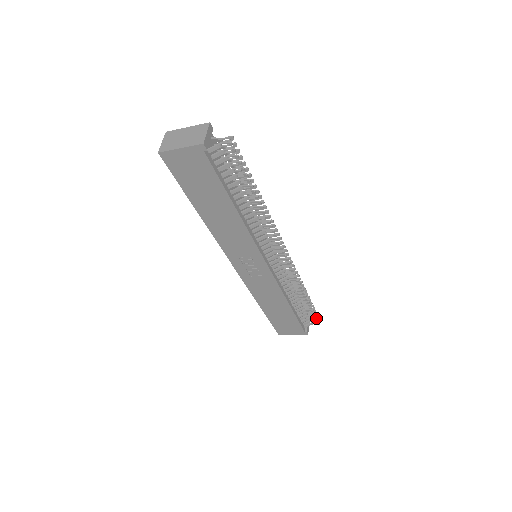
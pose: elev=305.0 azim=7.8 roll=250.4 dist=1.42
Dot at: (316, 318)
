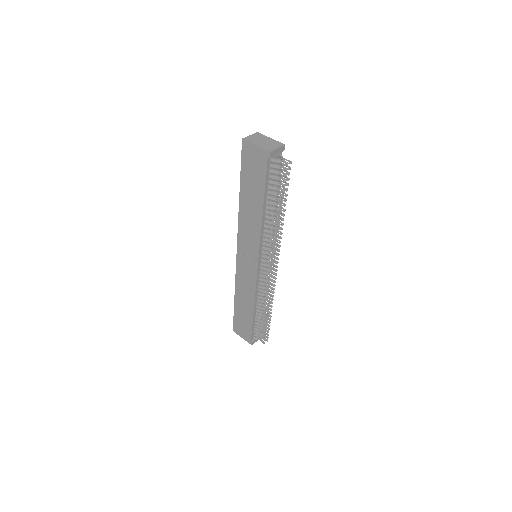
Dot at: (265, 337)
